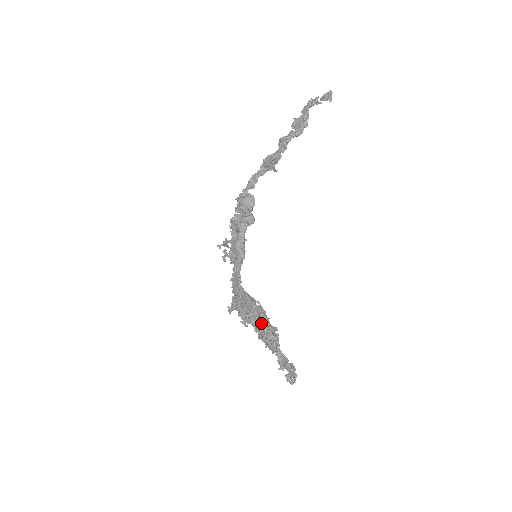
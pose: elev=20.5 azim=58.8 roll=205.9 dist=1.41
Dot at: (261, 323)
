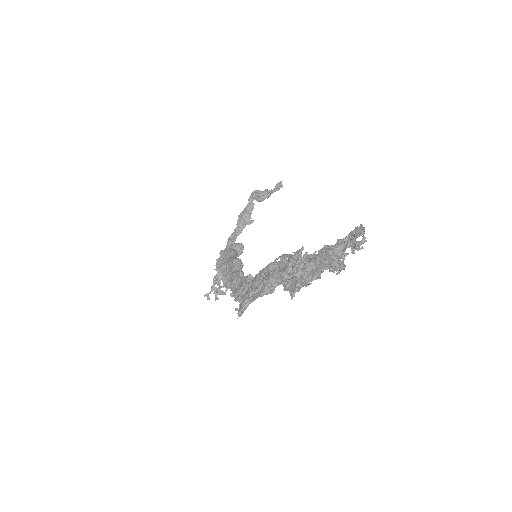
Dot at: occluded
